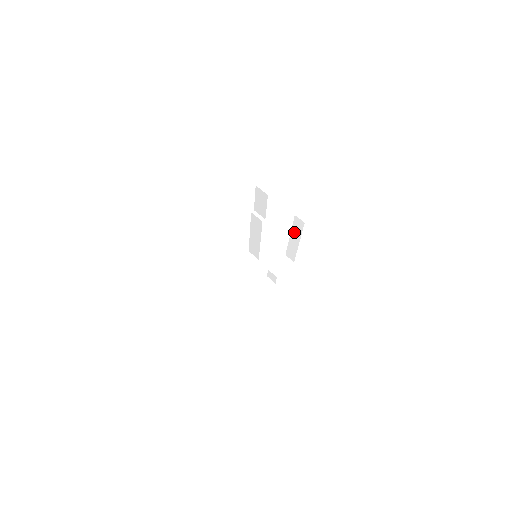
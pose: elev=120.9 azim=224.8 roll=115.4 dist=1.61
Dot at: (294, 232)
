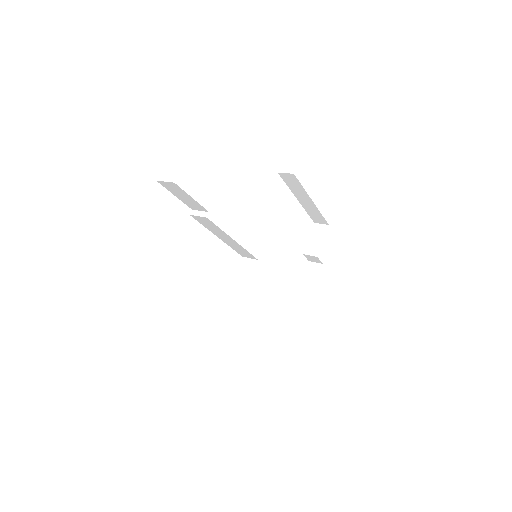
Dot at: (296, 192)
